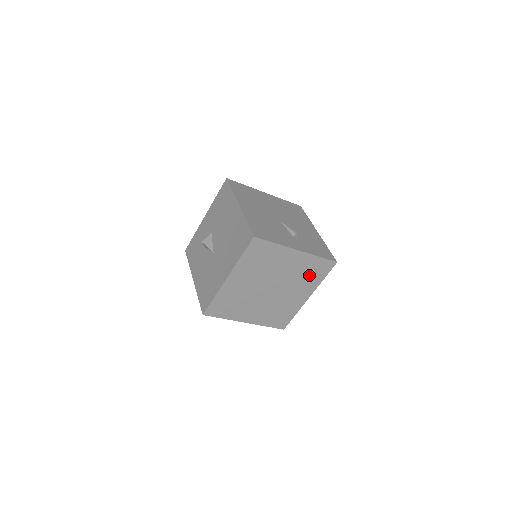
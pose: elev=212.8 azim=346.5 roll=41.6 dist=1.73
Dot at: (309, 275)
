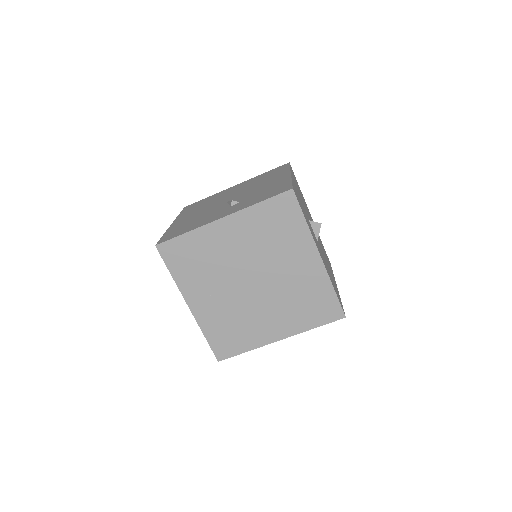
Dot at: (278, 232)
